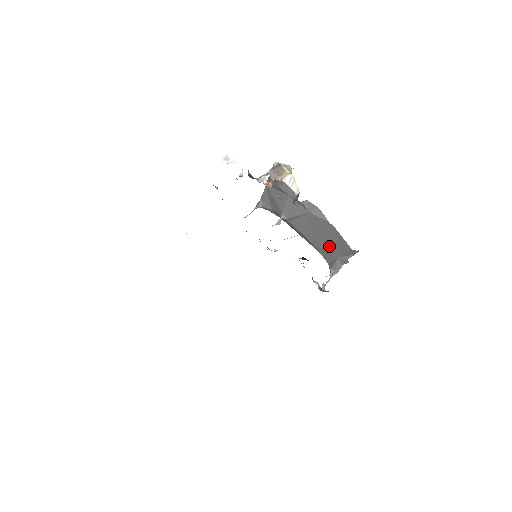
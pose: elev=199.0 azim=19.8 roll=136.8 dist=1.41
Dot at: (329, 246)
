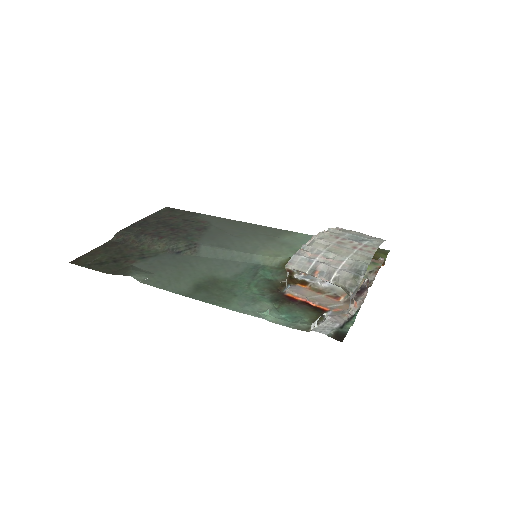
Dot at: occluded
